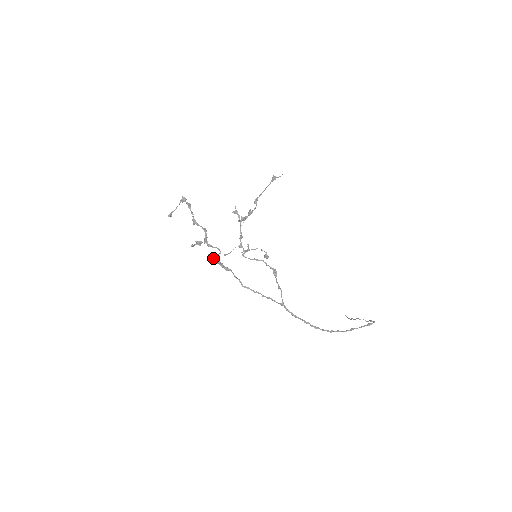
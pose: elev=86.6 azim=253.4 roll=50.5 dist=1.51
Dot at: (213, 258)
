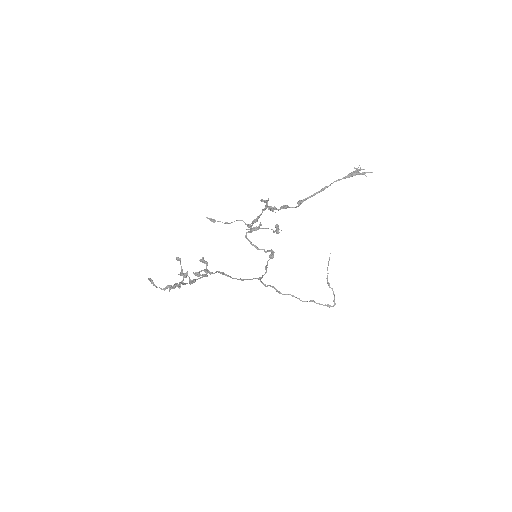
Dot at: occluded
